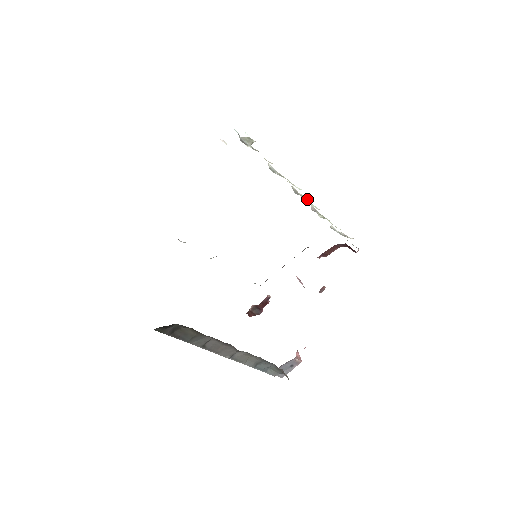
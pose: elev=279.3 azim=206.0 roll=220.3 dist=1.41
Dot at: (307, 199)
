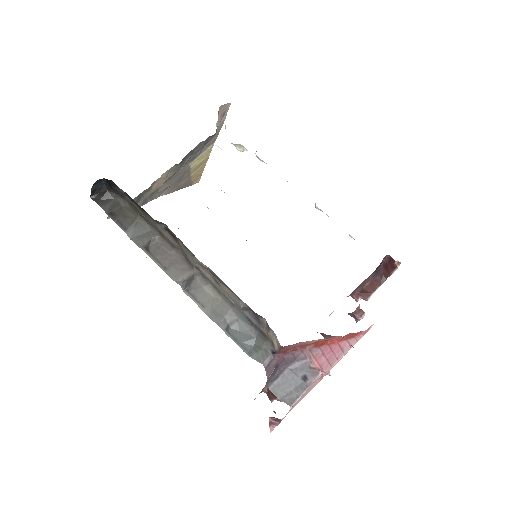
Dot at: occluded
